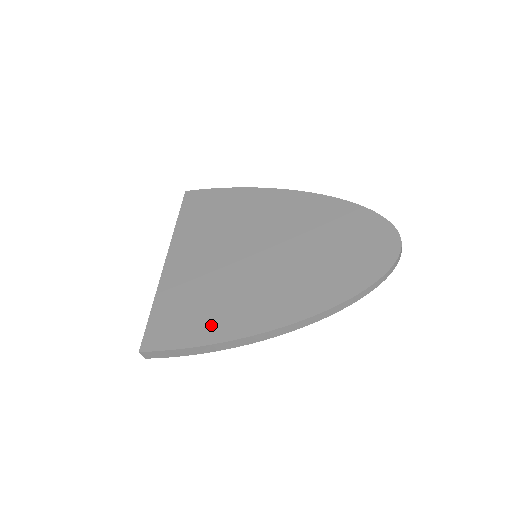
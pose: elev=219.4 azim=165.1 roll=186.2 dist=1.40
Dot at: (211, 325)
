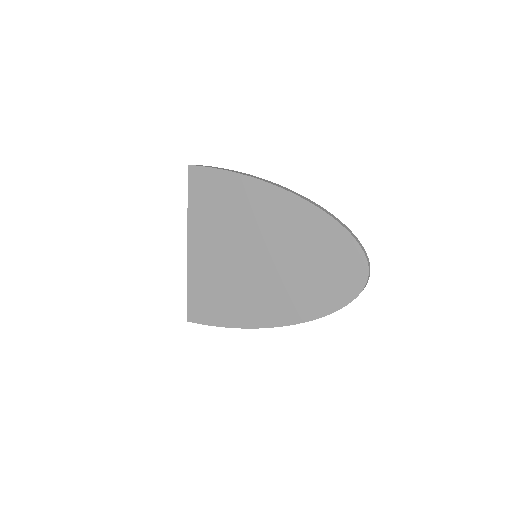
Dot at: (229, 314)
